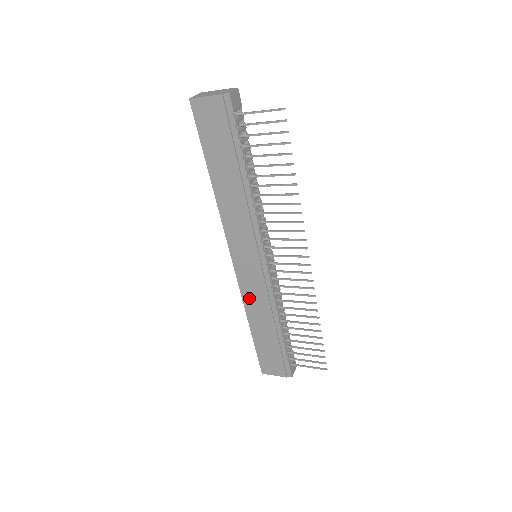
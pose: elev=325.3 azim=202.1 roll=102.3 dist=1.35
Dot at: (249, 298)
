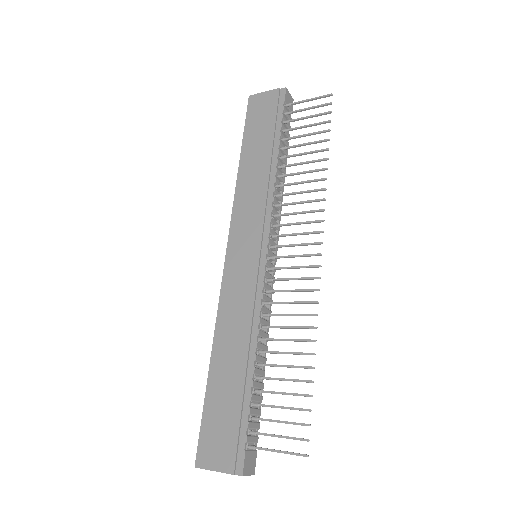
Dot at: (227, 310)
